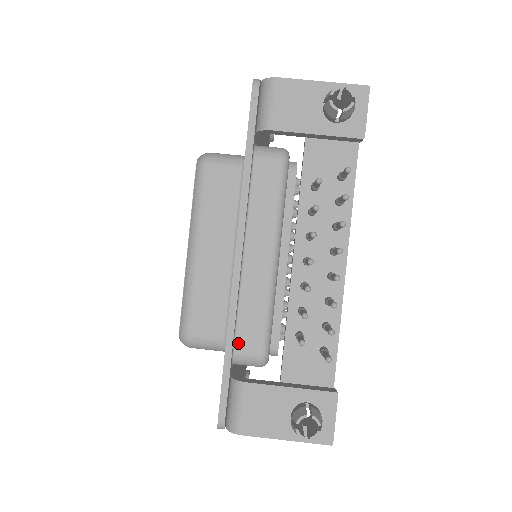
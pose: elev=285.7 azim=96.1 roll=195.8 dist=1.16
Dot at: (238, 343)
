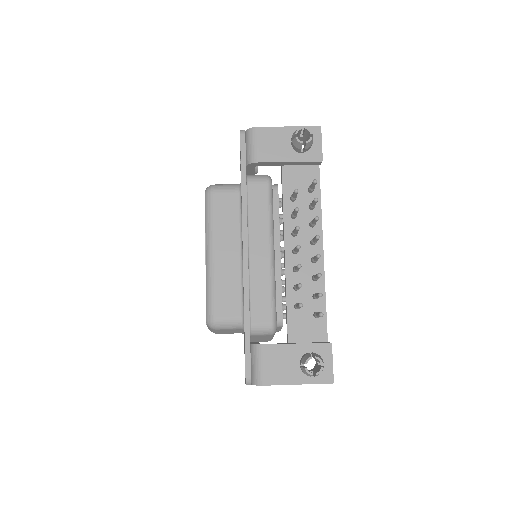
Dot at: (253, 317)
